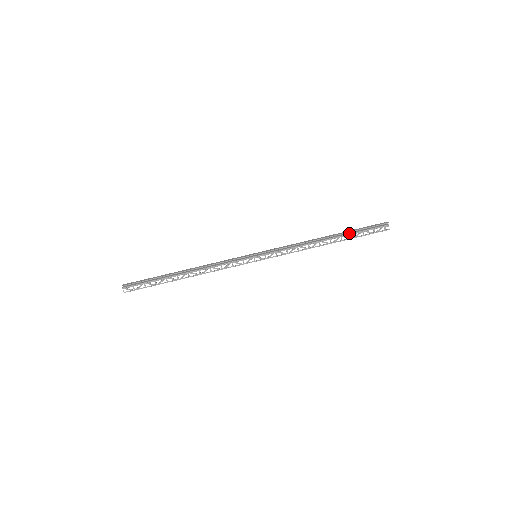
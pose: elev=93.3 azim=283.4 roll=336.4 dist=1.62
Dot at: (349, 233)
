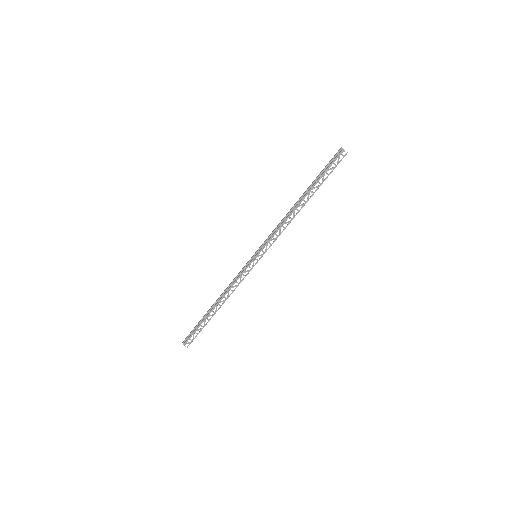
Dot at: (315, 183)
